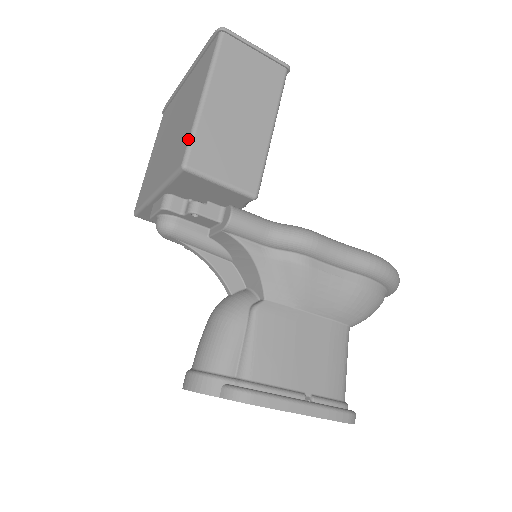
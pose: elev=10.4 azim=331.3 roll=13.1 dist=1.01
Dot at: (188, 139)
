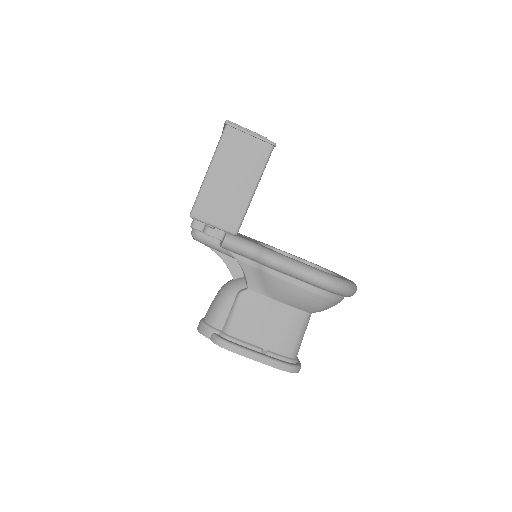
Dot at: (196, 198)
